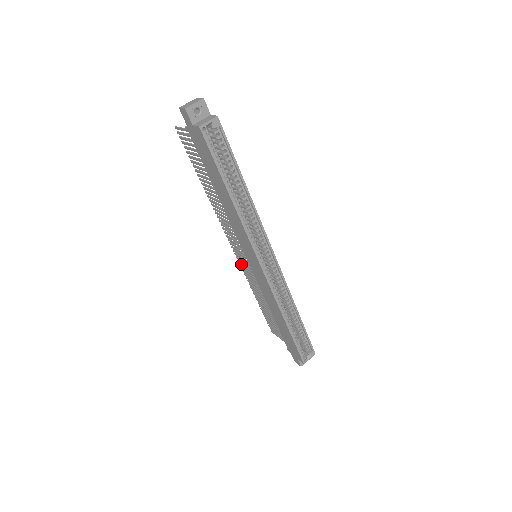
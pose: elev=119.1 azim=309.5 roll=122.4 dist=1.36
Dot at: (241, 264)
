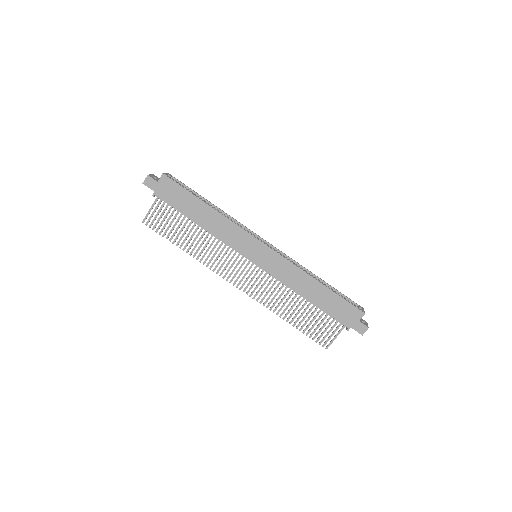
Dot at: (254, 295)
